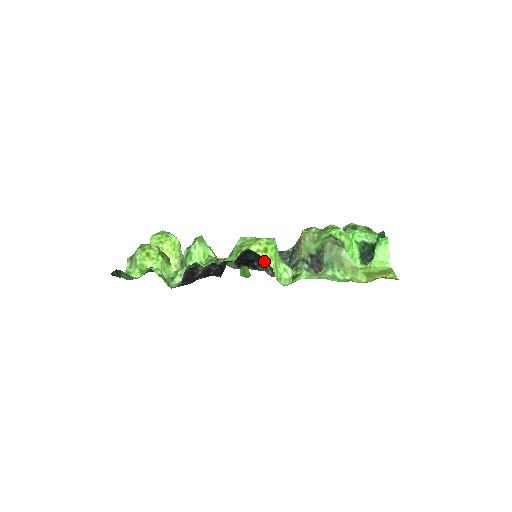
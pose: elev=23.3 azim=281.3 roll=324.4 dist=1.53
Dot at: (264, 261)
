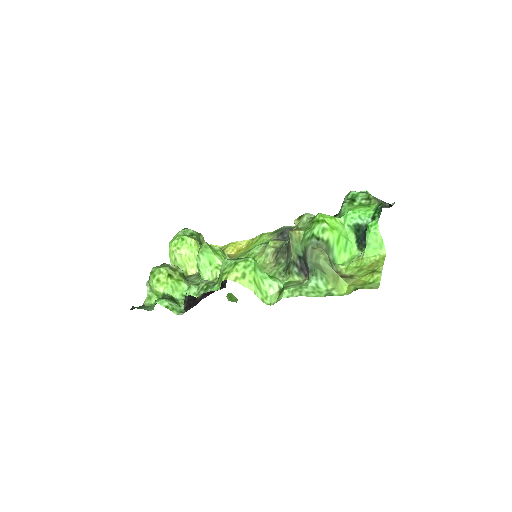
Dot at: occluded
